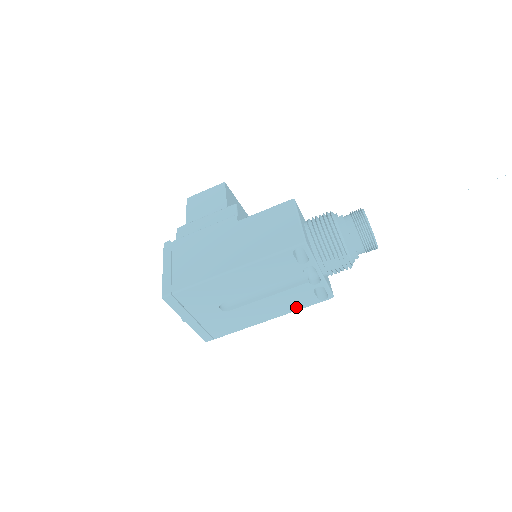
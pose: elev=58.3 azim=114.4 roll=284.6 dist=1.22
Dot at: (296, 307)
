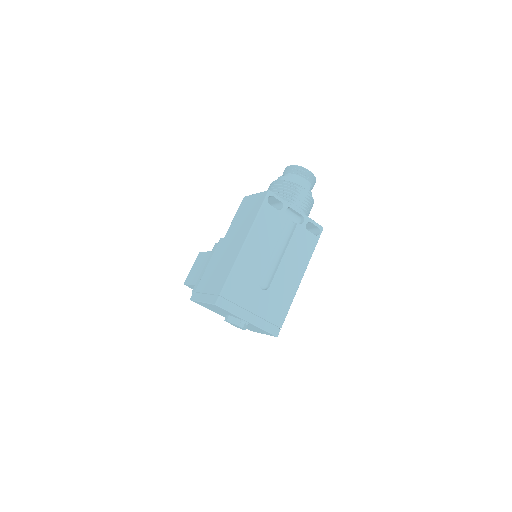
Dot at: (308, 253)
